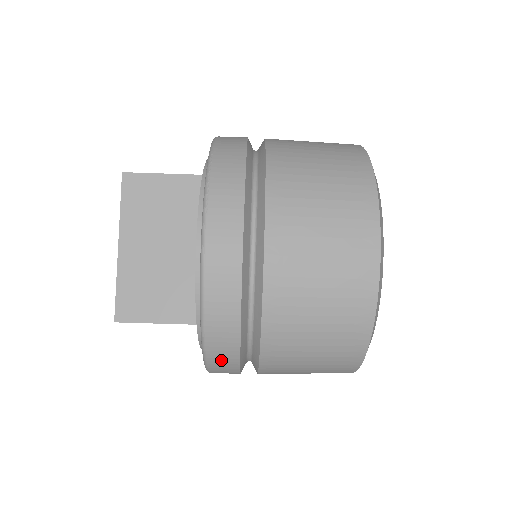
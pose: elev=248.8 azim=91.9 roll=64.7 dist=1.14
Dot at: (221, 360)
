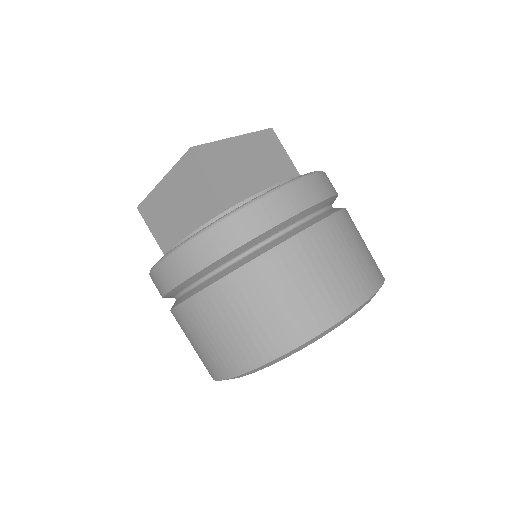
Dot at: (219, 238)
